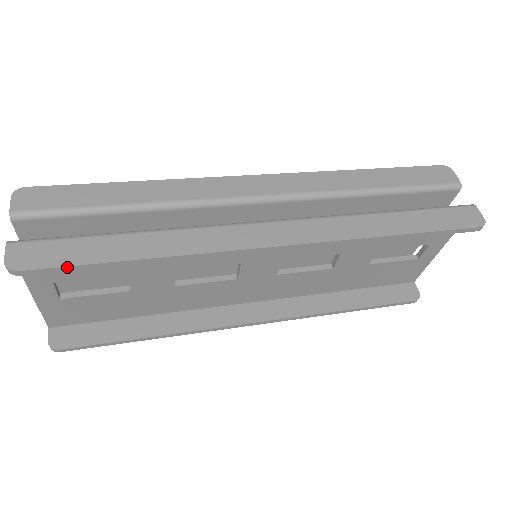
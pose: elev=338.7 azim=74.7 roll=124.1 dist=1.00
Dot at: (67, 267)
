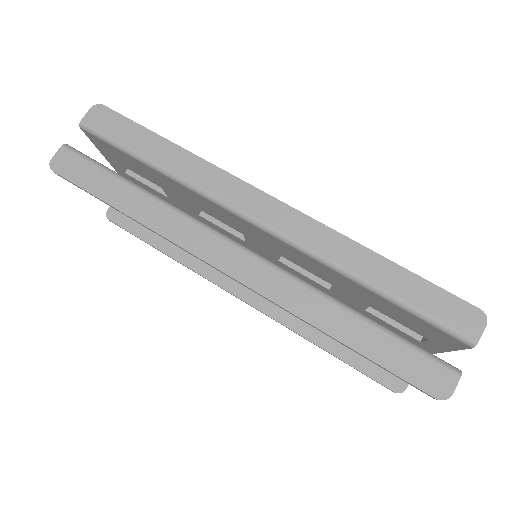
Dot at: (80, 187)
